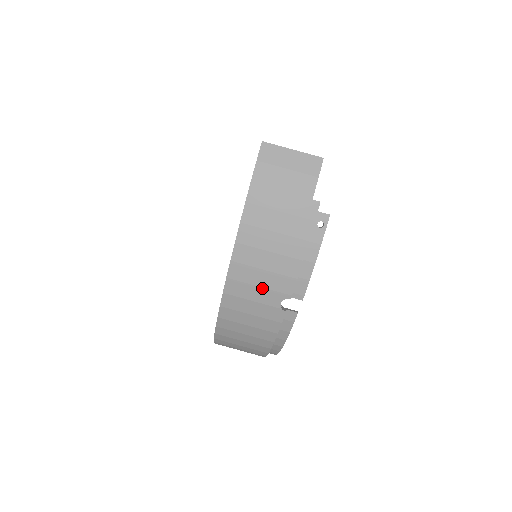
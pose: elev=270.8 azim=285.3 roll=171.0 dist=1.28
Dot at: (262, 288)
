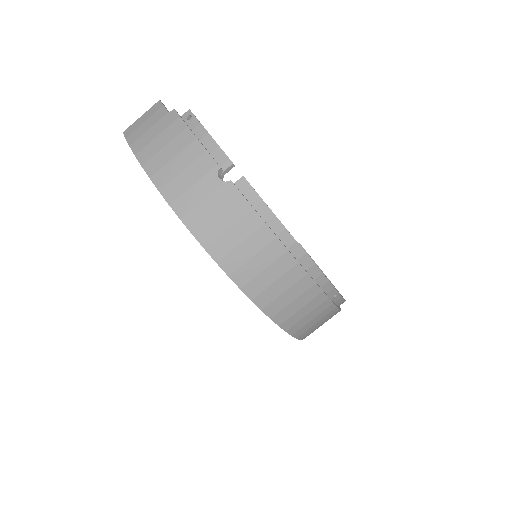
Dot at: (196, 183)
